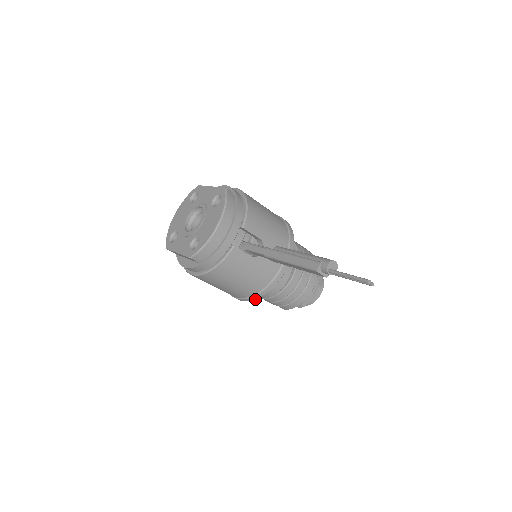
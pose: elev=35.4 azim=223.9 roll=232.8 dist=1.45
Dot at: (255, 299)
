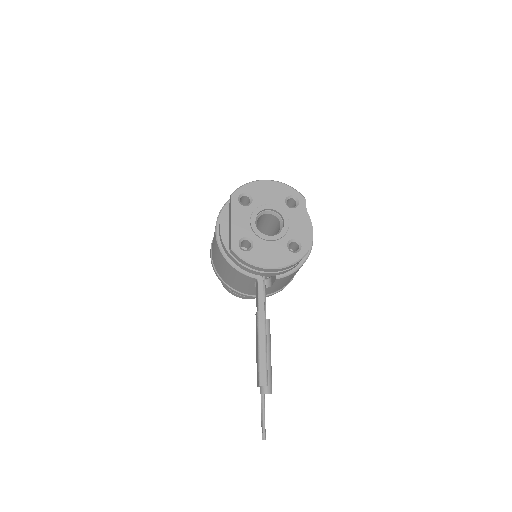
Dot at: (217, 276)
